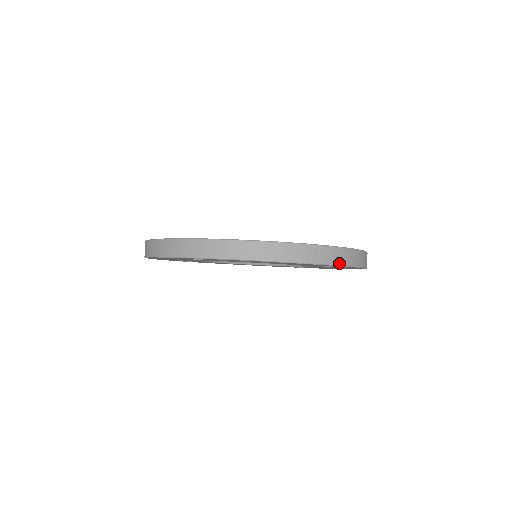
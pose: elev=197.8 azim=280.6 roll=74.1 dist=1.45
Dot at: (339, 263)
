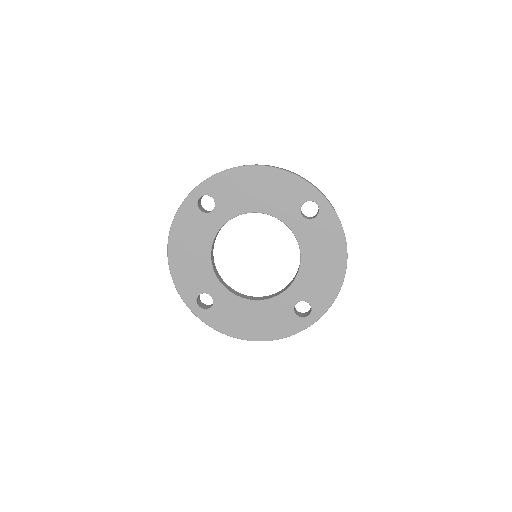
Dot at: occluded
